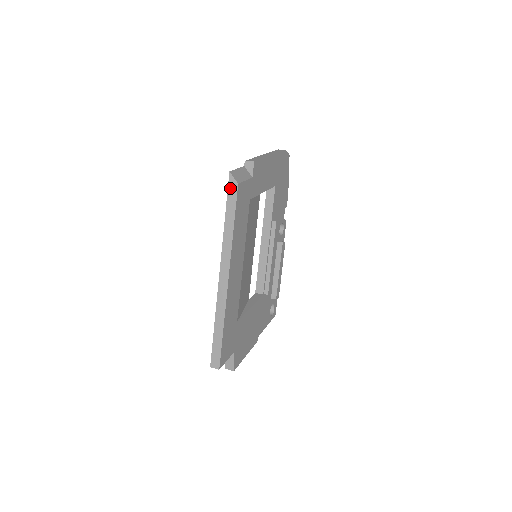
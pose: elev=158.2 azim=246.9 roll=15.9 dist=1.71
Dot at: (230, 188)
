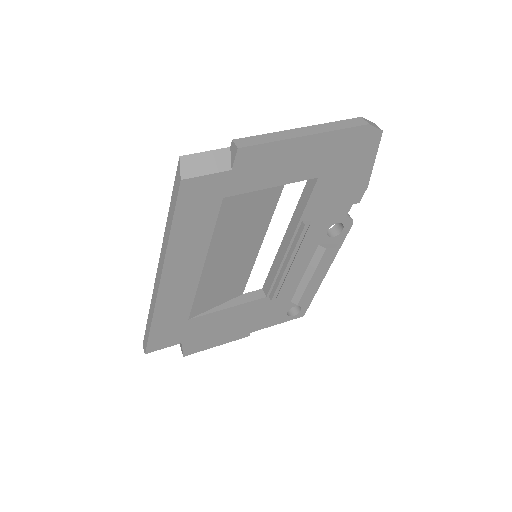
Dot at: (176, 179)
